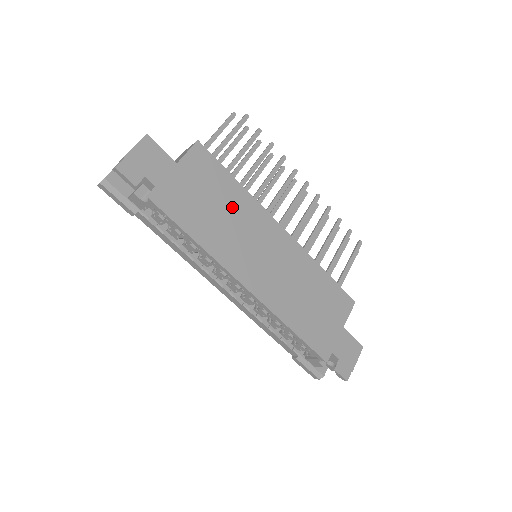
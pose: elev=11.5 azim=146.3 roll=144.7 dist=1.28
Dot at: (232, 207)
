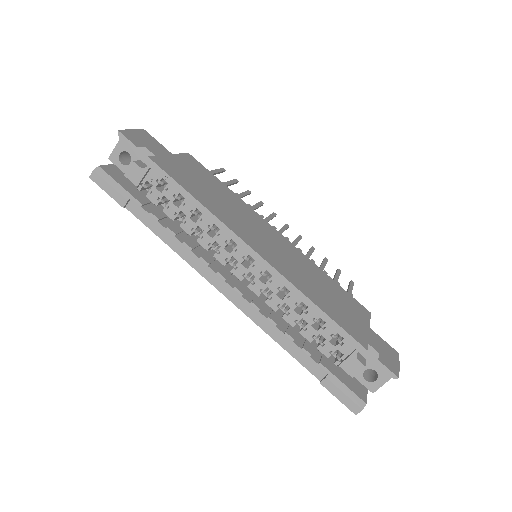
Dot at: (227, 198)
